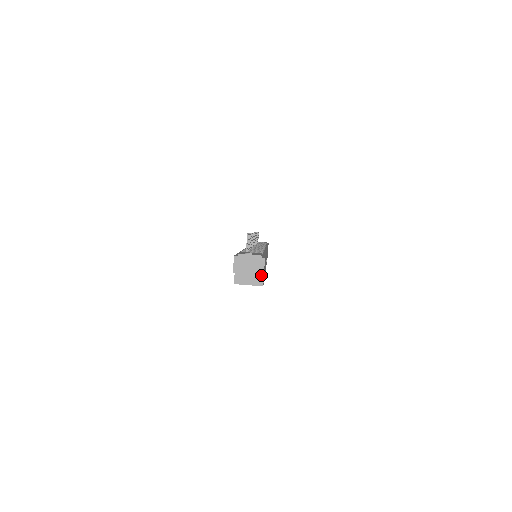
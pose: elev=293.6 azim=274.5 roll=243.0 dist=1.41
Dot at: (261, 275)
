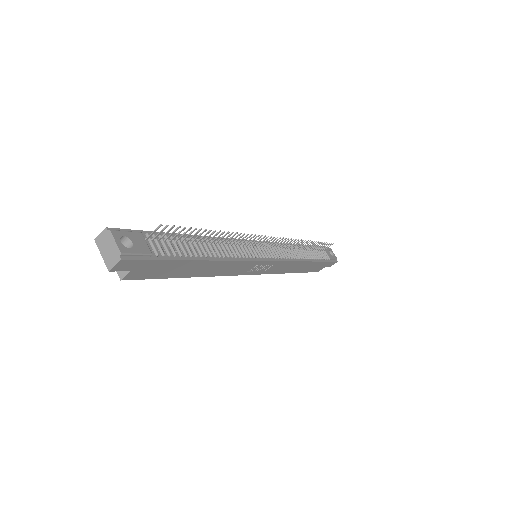
Dot at: (127, 270)
